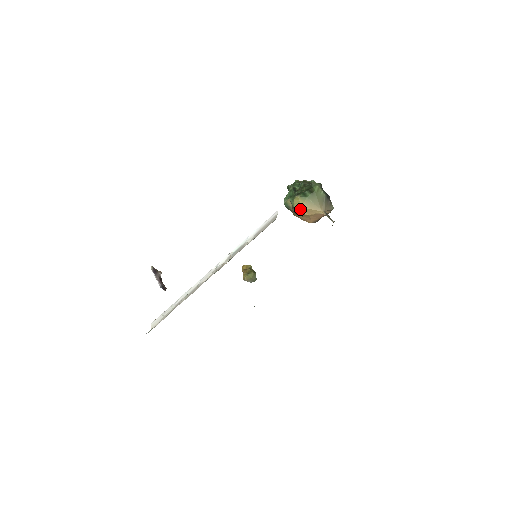
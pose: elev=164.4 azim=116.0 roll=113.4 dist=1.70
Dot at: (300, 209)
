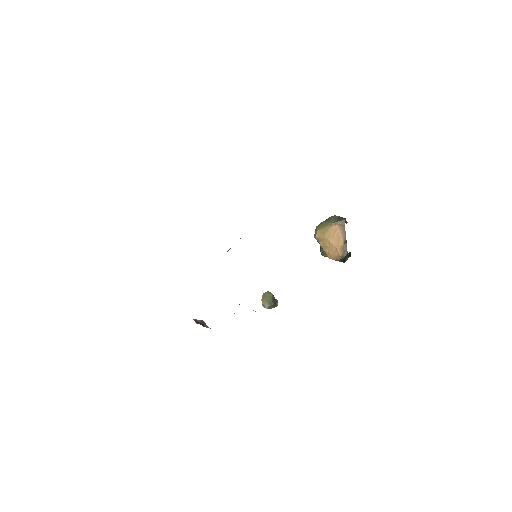
Dot at: (316, 233)
